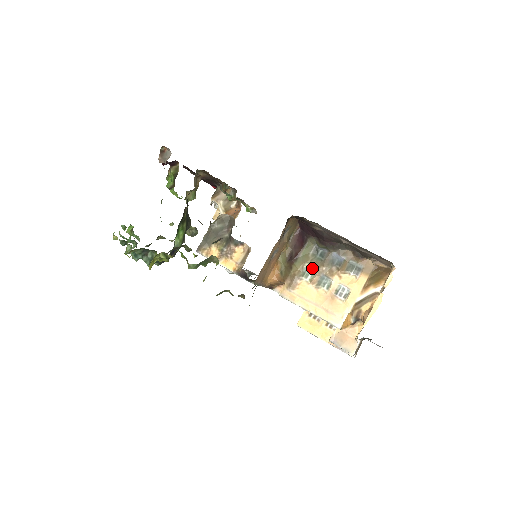
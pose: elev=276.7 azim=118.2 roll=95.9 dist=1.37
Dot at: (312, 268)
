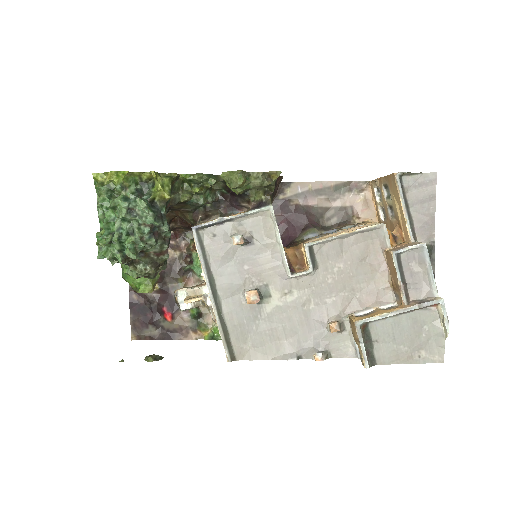
Dot at: (316, 237)
